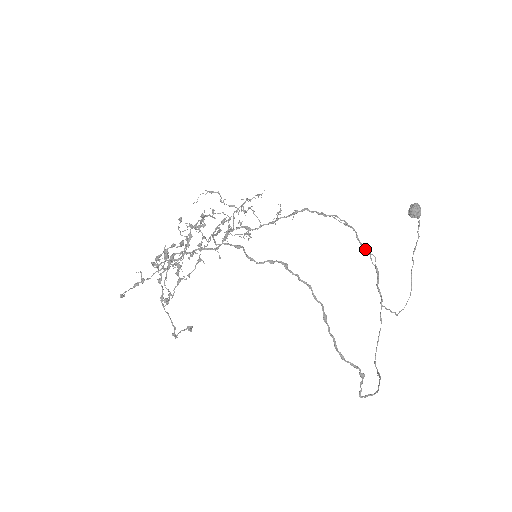
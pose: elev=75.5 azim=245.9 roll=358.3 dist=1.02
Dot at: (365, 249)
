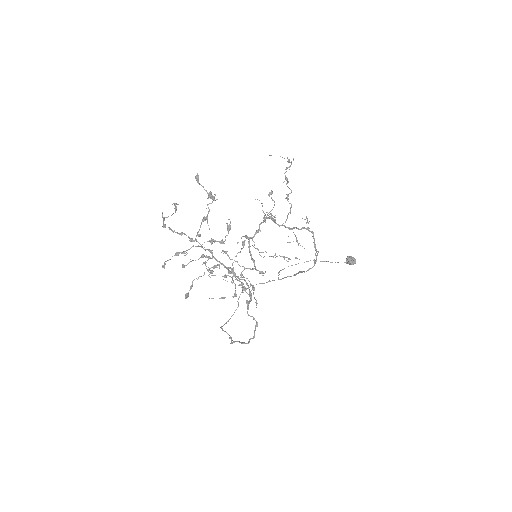
Dot at: occluded
